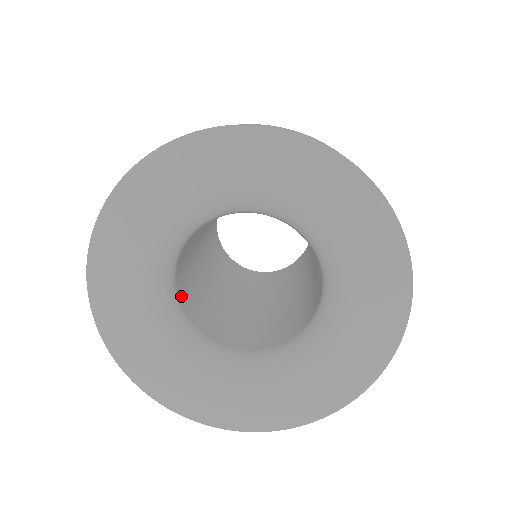
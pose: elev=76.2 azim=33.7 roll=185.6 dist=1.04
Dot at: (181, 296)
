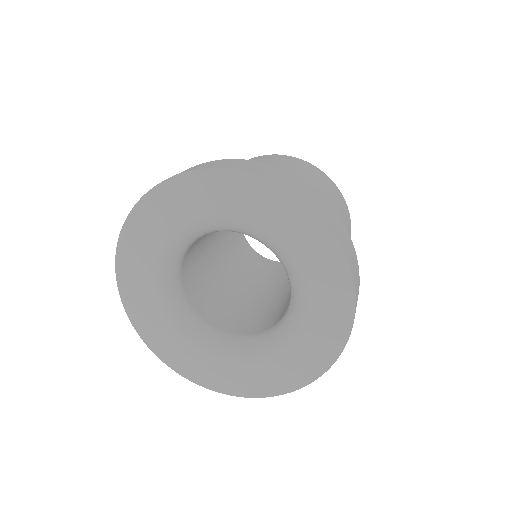
Dot at: (208, 317)
